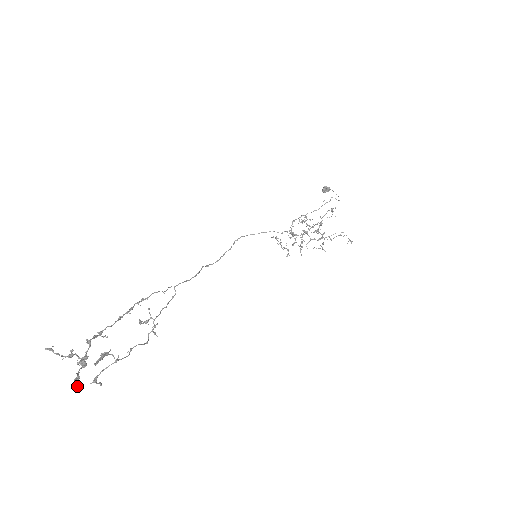
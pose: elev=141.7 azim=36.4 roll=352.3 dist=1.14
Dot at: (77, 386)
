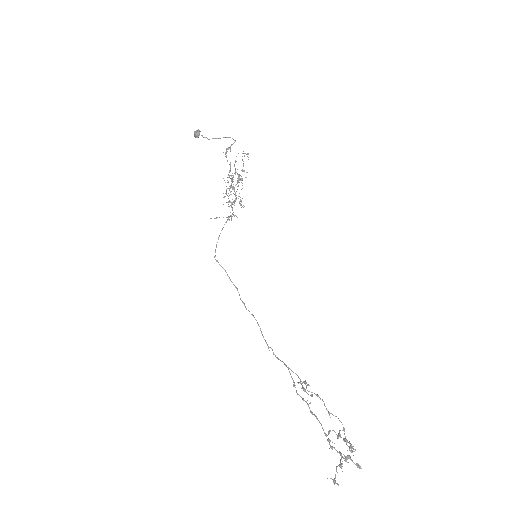
Dot at: (360, 468)
